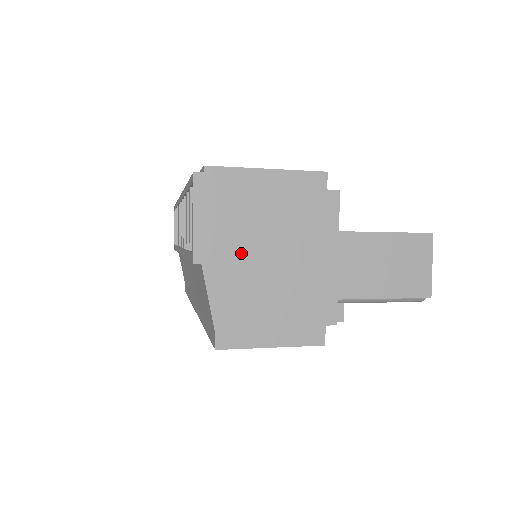
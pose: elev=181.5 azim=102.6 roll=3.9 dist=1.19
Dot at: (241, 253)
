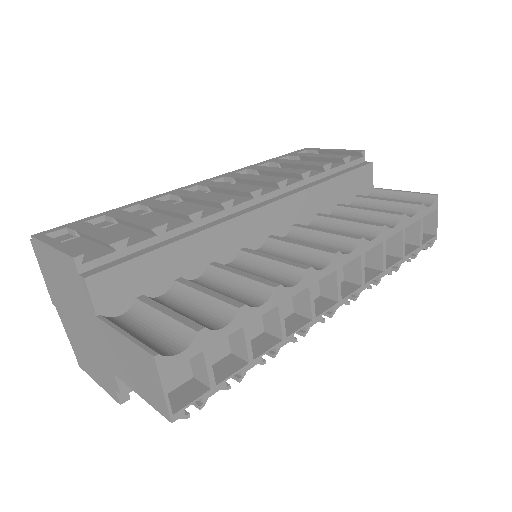
Dot at: (64, 307)
